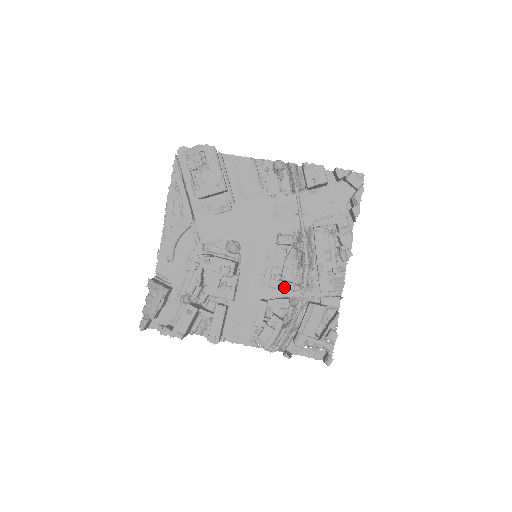
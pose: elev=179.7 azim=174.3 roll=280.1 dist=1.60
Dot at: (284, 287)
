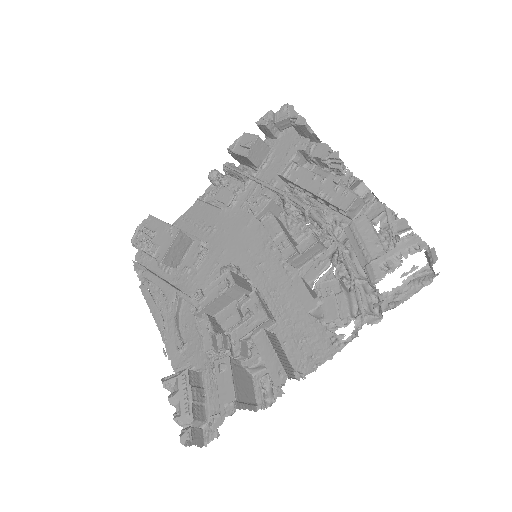
Dot at: (305, 248)
